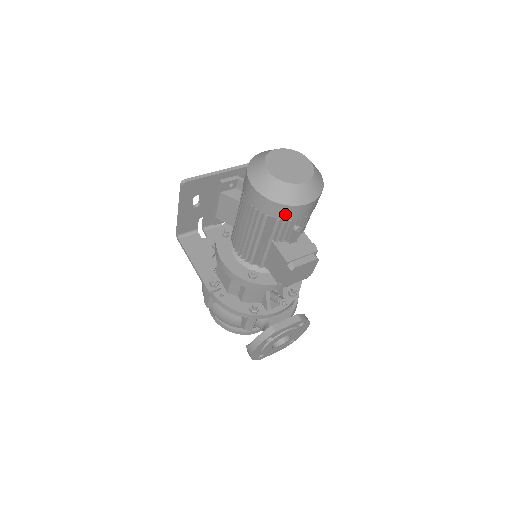
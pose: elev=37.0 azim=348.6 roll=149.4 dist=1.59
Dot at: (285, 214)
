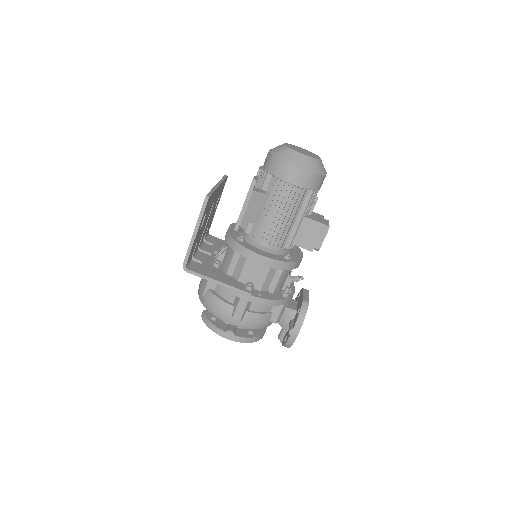
Dot at: (319, 184)
